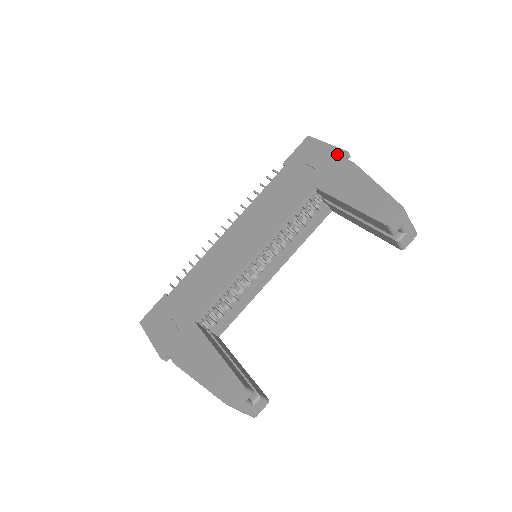
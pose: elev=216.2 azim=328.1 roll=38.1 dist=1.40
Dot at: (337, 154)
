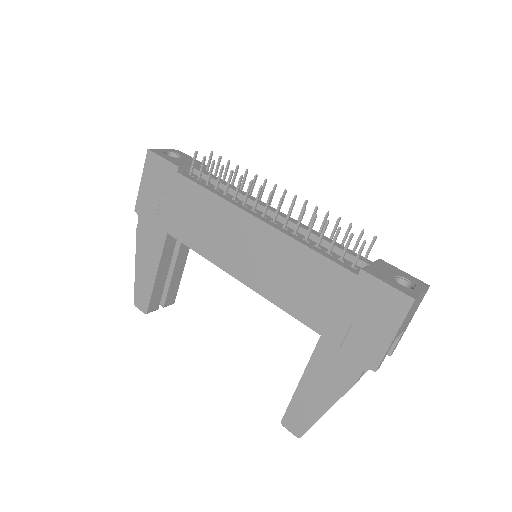
Dot at: (372, 357)
